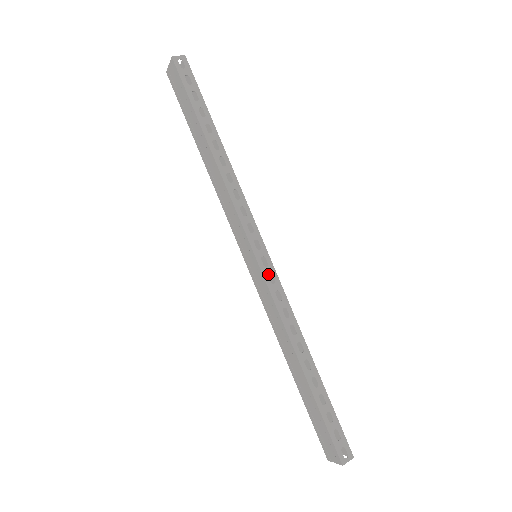
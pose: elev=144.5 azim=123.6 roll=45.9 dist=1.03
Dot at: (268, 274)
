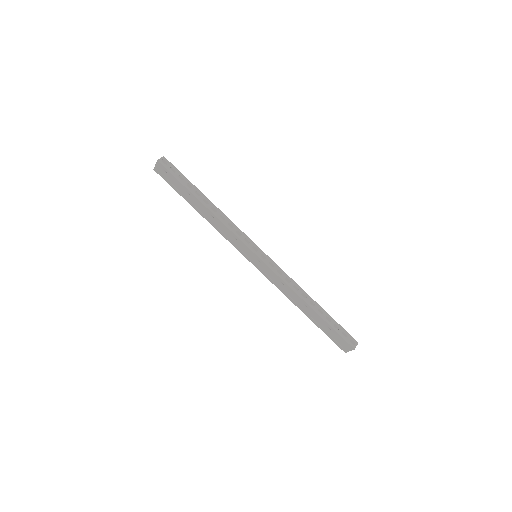
Dot at: (268, 263)
